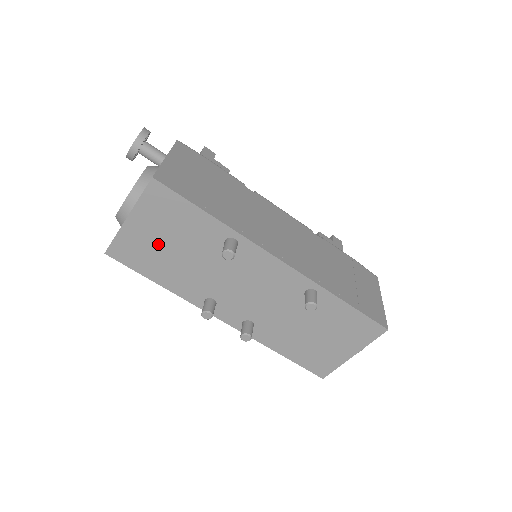
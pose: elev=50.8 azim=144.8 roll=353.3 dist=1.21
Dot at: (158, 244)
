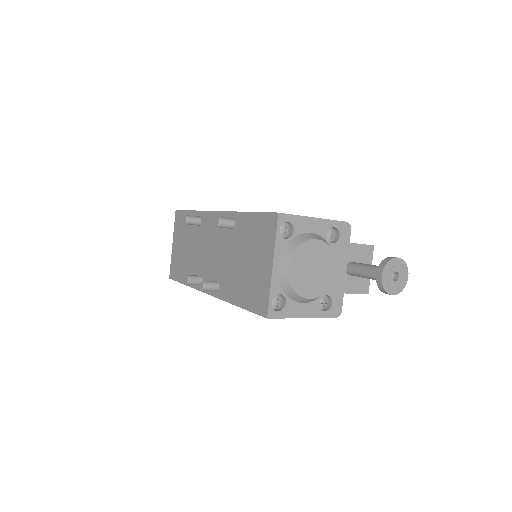
Dot at: (181, 251)
